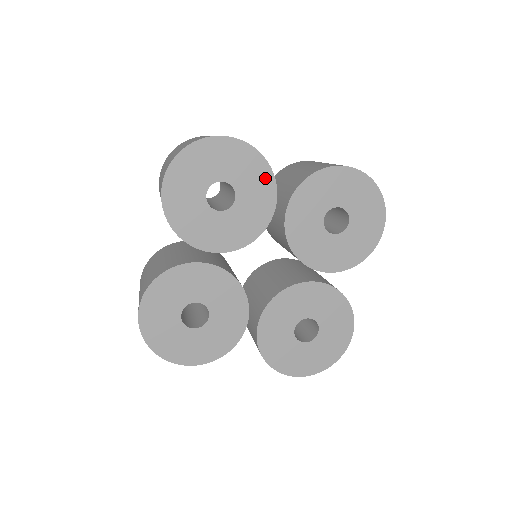
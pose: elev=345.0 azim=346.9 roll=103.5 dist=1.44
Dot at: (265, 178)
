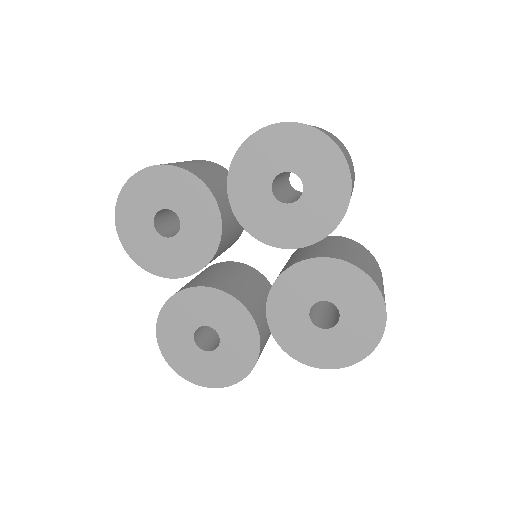
Dot at: (193, 186)
